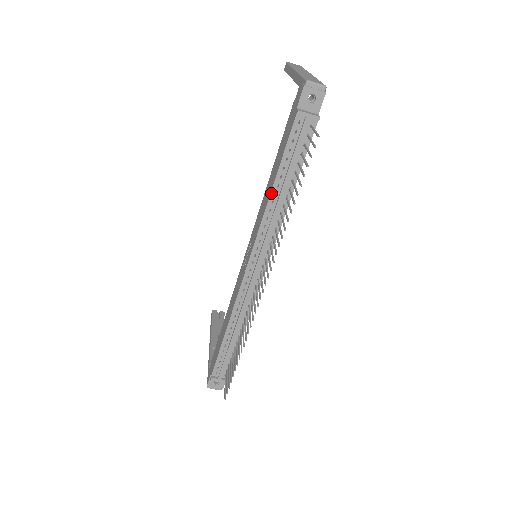
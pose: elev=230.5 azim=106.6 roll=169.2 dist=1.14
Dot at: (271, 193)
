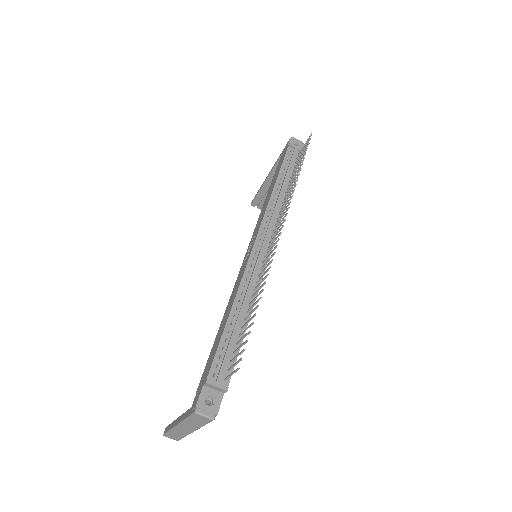
Dot at: (274, 188)
